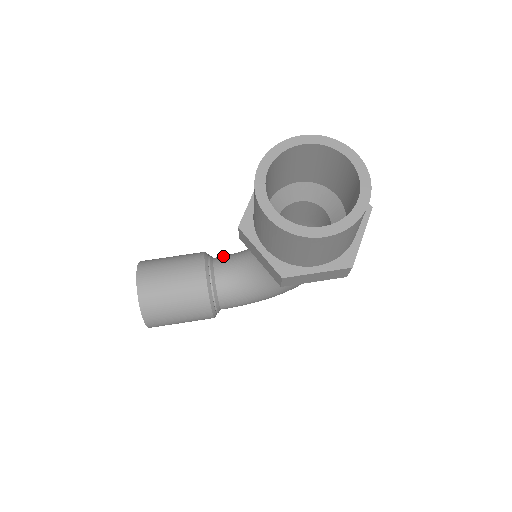
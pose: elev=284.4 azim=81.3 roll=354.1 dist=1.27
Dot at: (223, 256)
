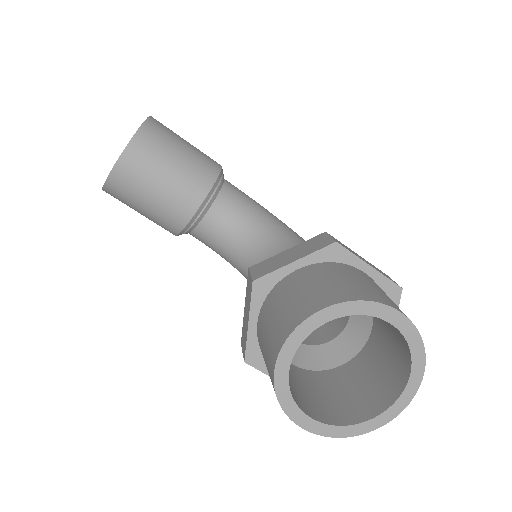
Dot at: (234, 193)
